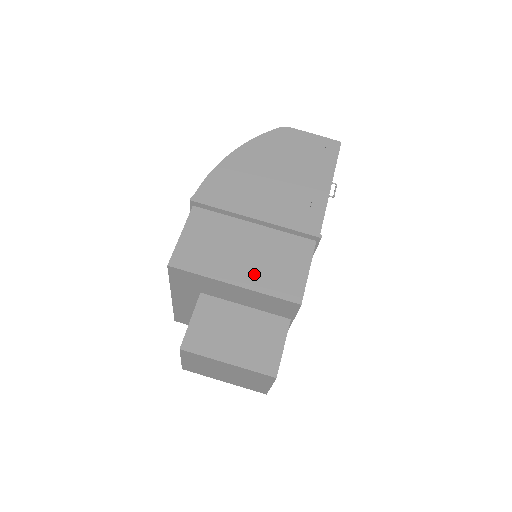
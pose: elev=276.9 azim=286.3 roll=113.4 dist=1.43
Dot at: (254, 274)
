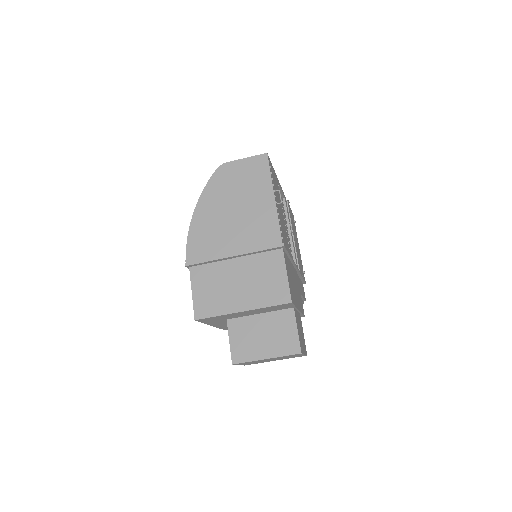
Dot at: (252, 297)
